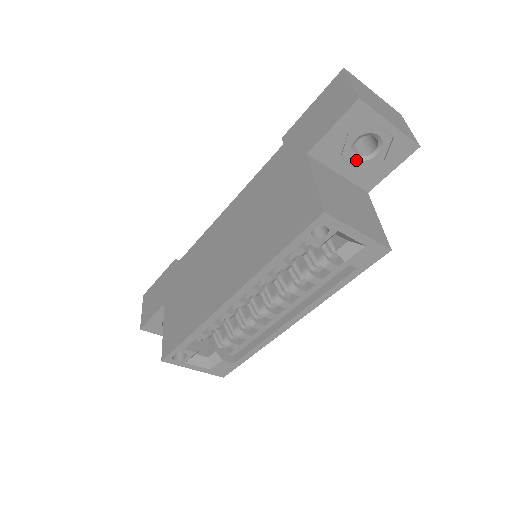
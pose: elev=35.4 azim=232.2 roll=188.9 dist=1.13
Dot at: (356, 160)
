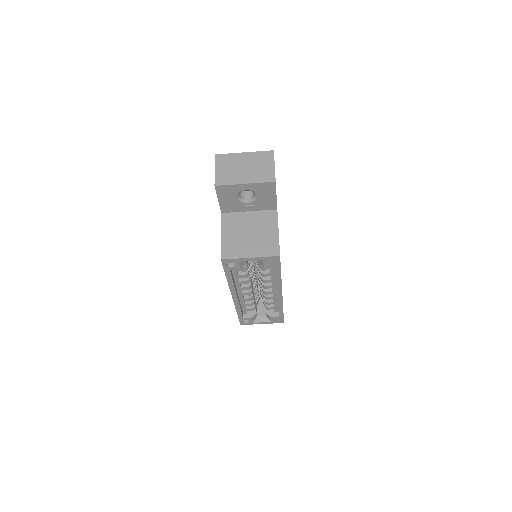
Dot at: (250, 203)
